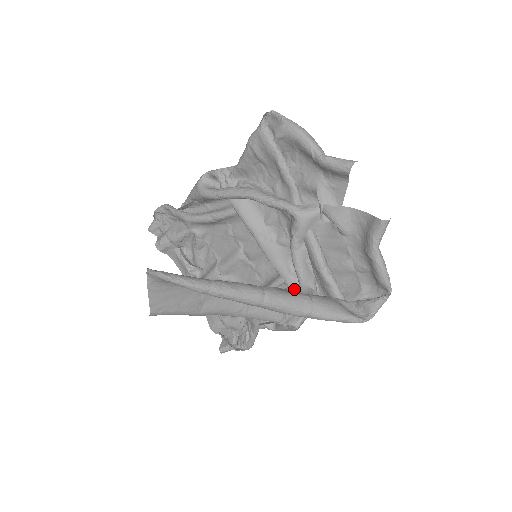
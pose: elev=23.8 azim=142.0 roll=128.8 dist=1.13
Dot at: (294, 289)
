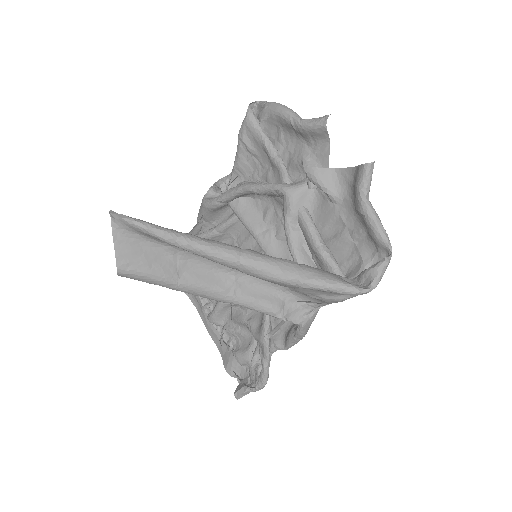
Dot at: occluded
